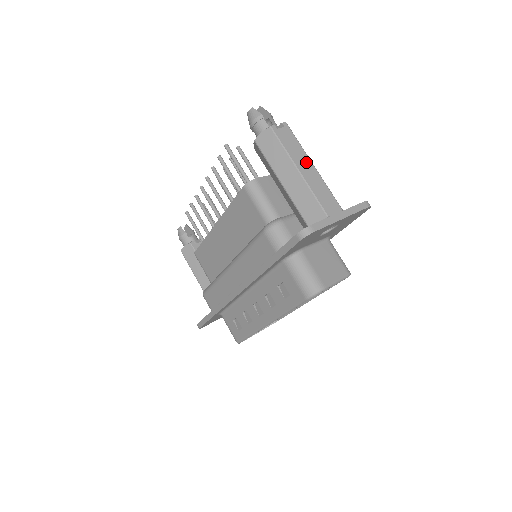
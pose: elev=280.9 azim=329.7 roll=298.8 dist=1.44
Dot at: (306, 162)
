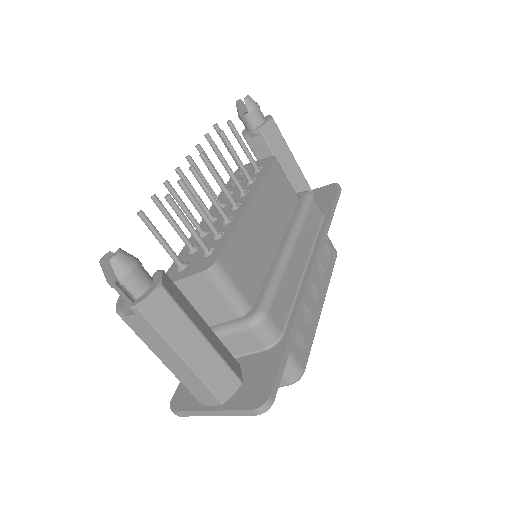
Dot at: (171, 356)
